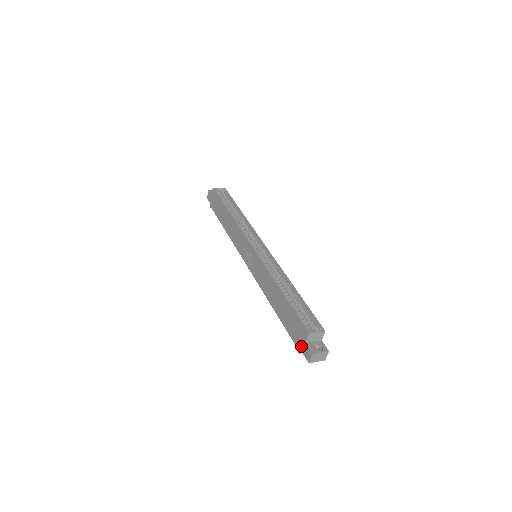
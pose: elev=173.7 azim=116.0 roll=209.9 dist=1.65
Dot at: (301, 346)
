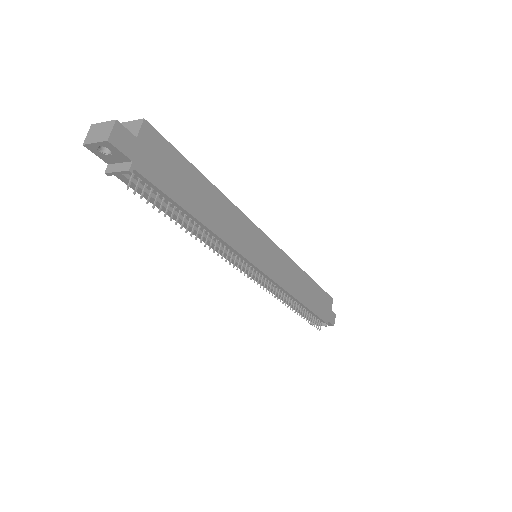
Dot at: occluded
